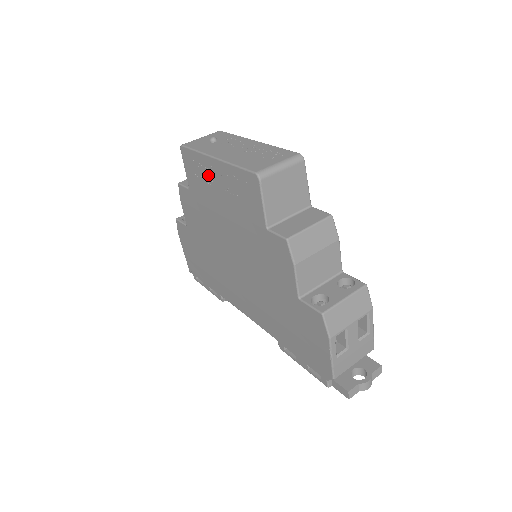
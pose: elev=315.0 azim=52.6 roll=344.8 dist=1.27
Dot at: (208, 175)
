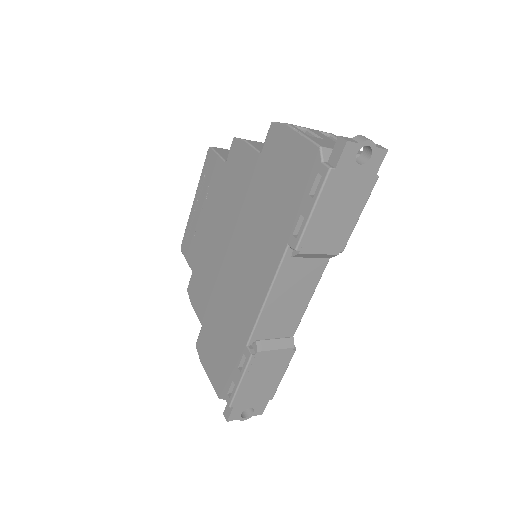
Dot at: (195, 222)
